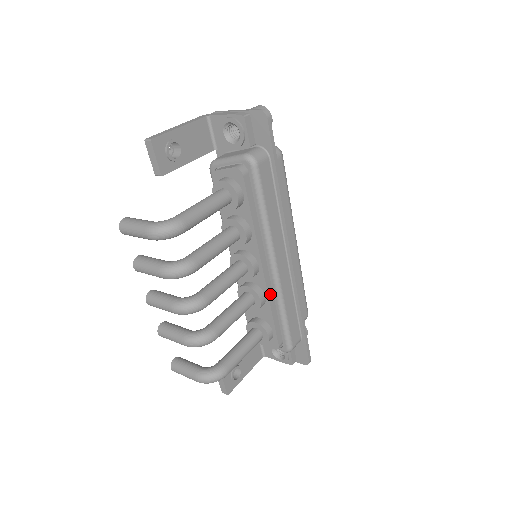
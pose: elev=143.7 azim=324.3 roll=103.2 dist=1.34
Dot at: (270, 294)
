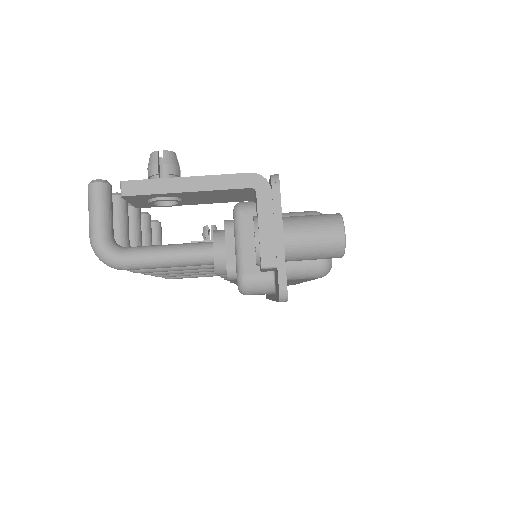
Dot at: occluded
